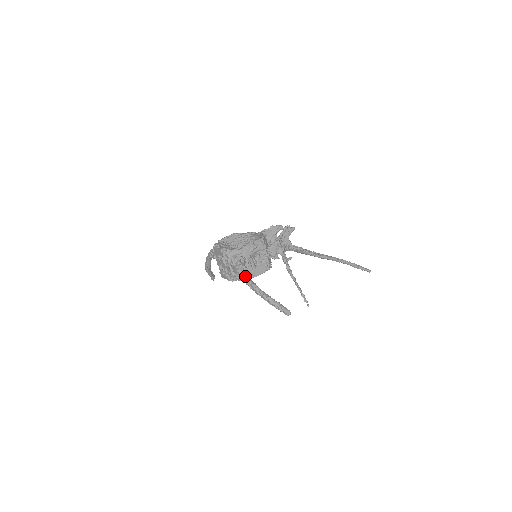
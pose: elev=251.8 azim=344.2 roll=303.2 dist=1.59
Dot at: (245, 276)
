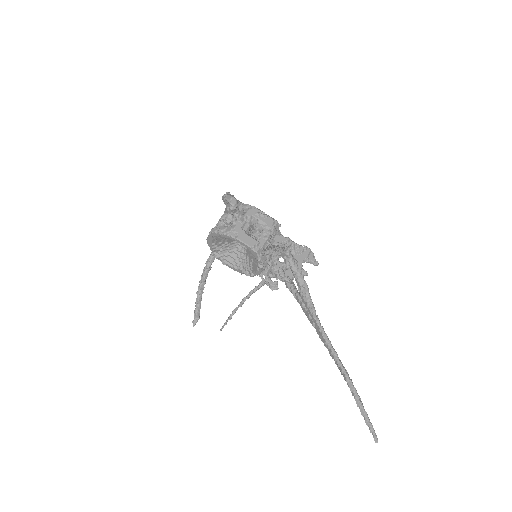
Dot at: occluded
